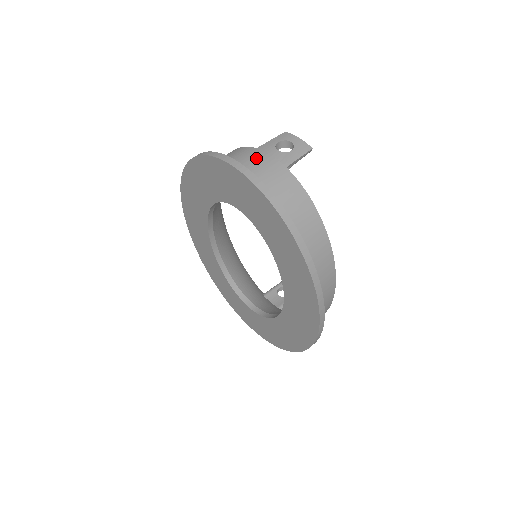
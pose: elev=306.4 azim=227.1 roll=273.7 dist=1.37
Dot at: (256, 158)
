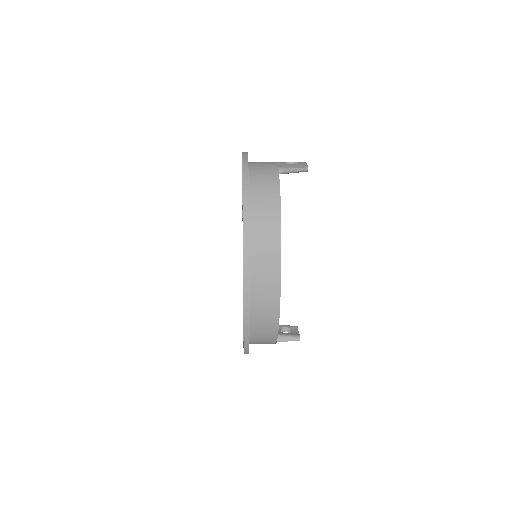
Dot at: (267, 162)
